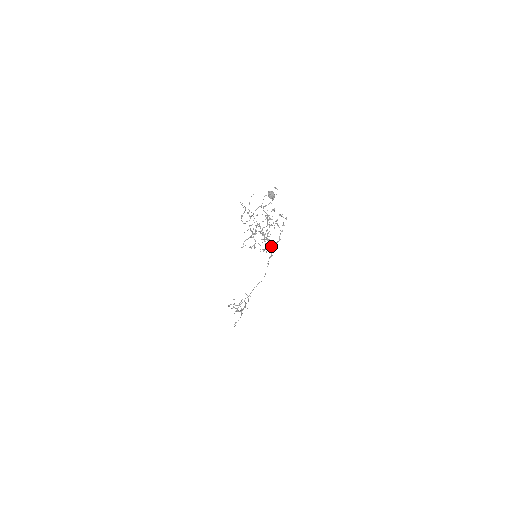
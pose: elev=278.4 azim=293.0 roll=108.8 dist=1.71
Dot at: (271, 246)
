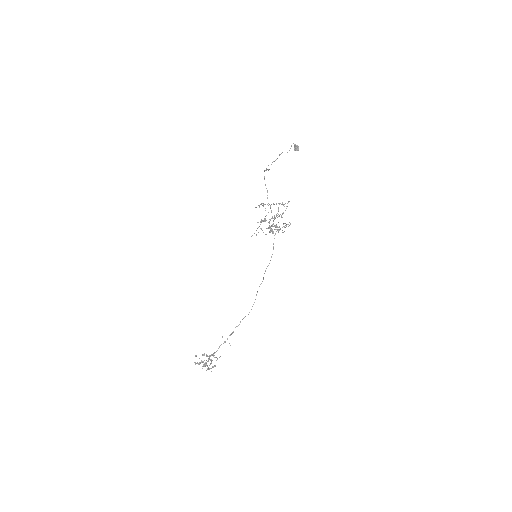
Dot at: occluded
